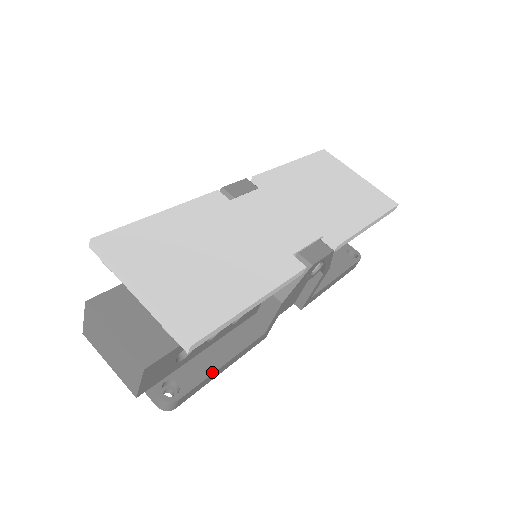
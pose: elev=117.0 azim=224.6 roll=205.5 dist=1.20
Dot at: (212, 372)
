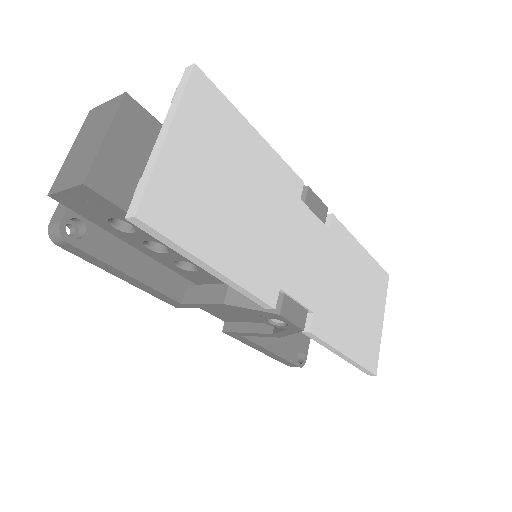
Dot at: (115, 266)
